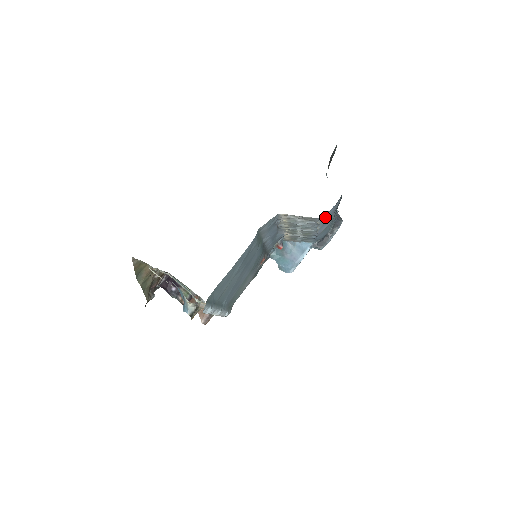
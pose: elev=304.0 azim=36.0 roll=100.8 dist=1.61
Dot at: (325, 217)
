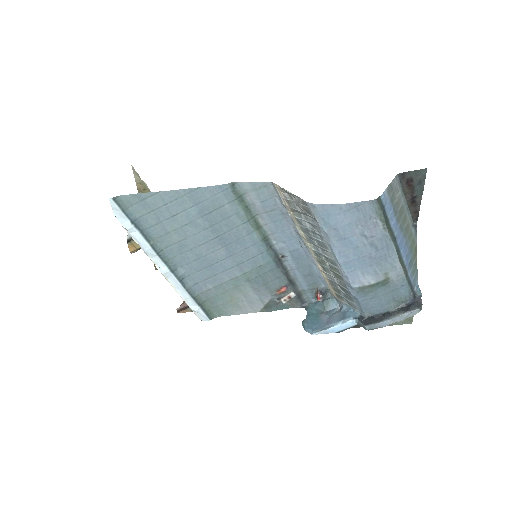
Dot at: (333, 221)
